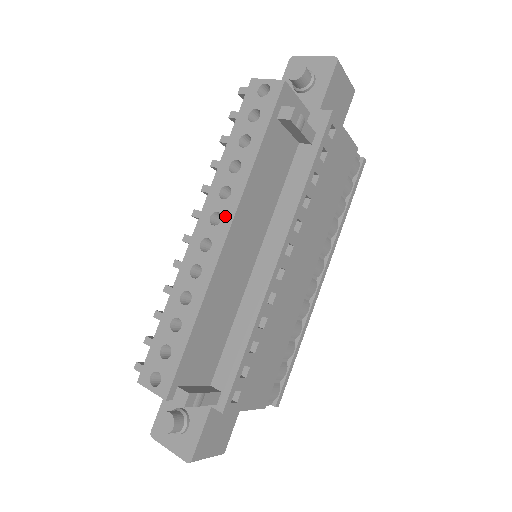
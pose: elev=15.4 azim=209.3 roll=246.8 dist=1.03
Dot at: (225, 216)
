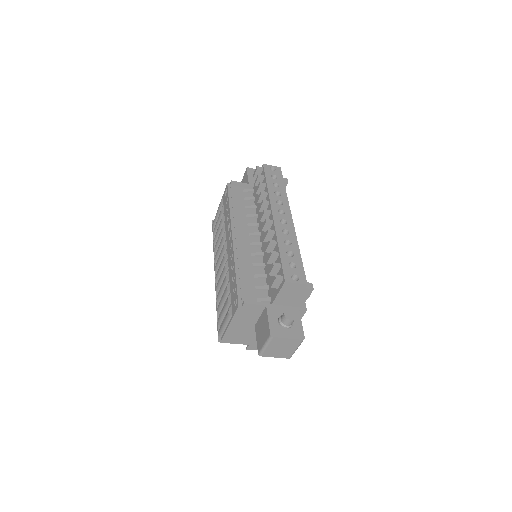
Dot at: (286, 211)
